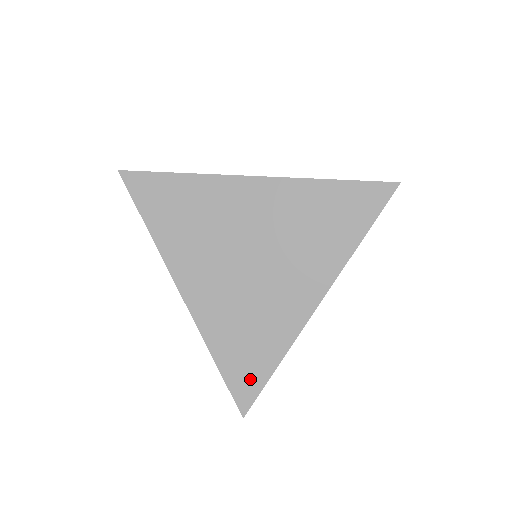
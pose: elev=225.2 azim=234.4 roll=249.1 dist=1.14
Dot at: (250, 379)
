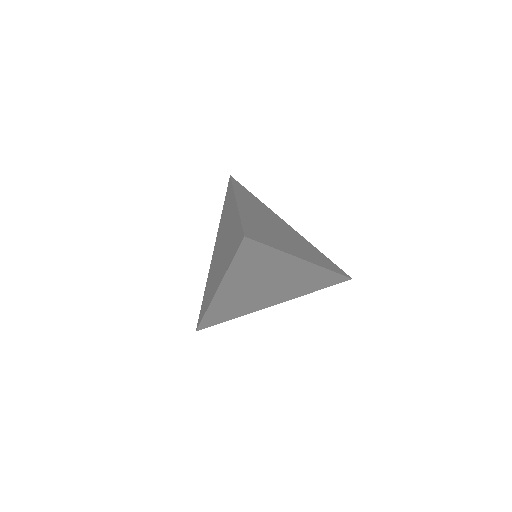
Dot at: (214, 322)
